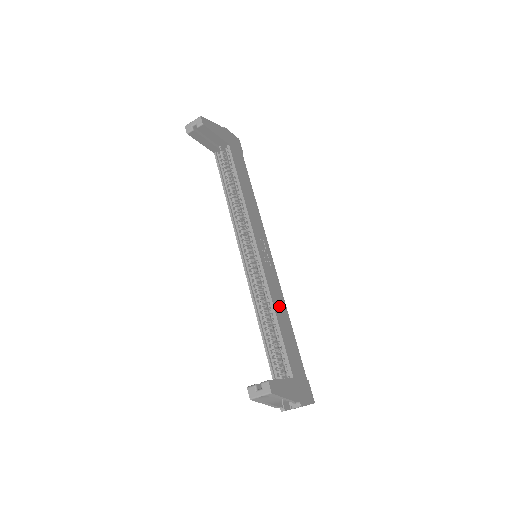
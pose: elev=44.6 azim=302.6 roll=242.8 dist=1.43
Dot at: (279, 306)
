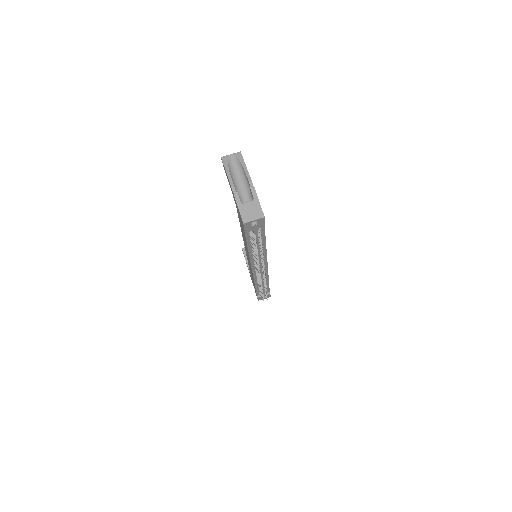
Dot at: occluded
